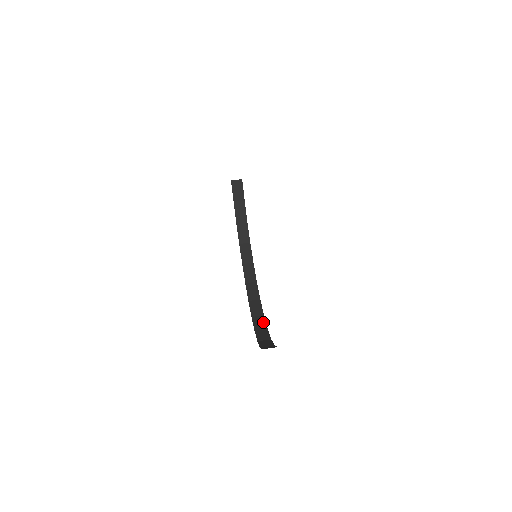
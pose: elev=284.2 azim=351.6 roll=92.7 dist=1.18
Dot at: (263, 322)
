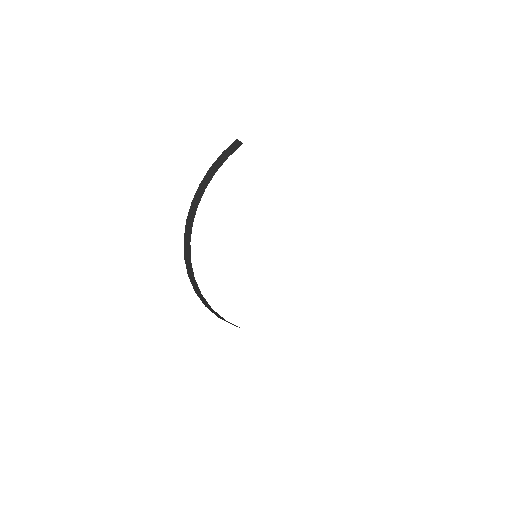
Dot at: (192, 269)
